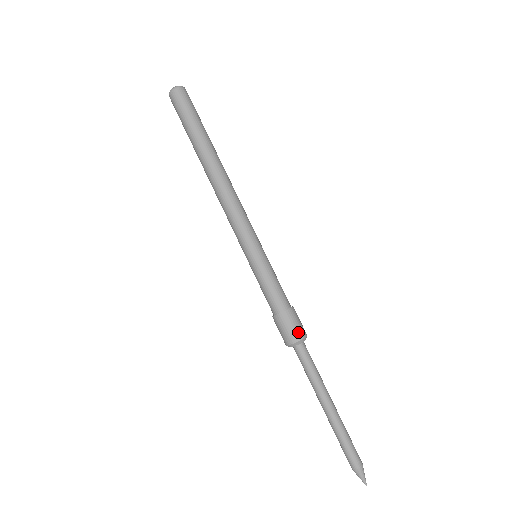
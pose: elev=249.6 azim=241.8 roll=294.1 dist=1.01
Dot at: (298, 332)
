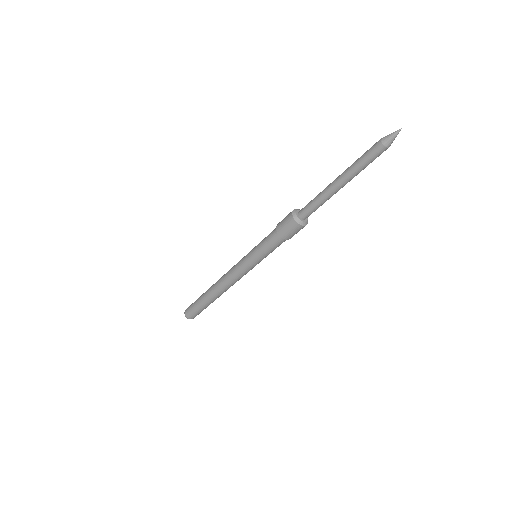
Dot at: (289, 214)
